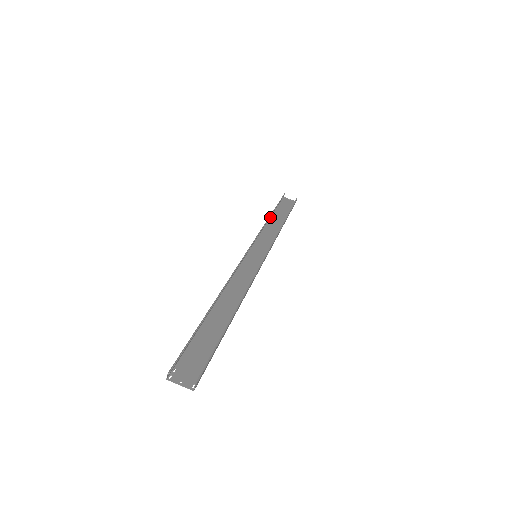
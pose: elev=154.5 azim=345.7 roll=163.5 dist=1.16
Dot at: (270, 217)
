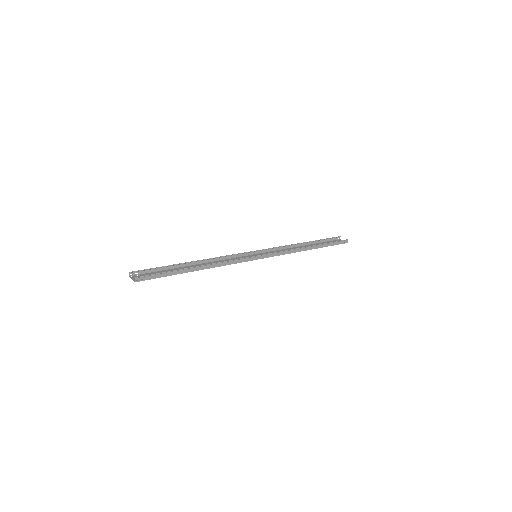
Dot at: (305, 245)
